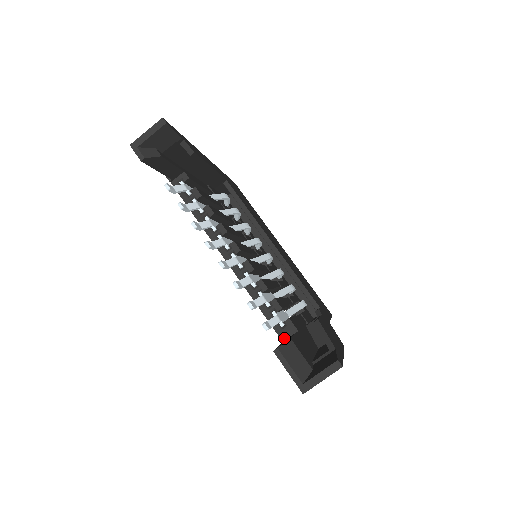
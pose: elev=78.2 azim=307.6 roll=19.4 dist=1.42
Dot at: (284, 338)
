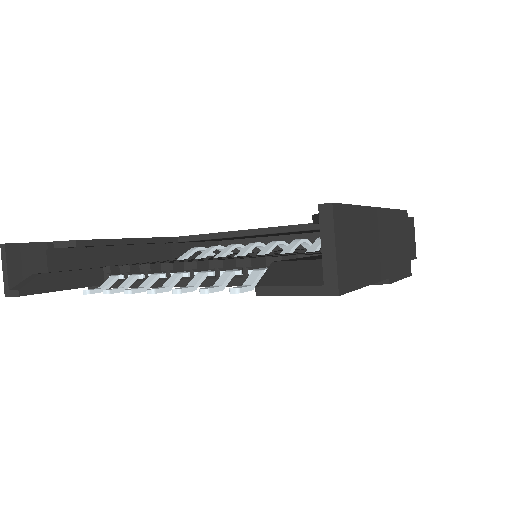
Dot at: occluded
